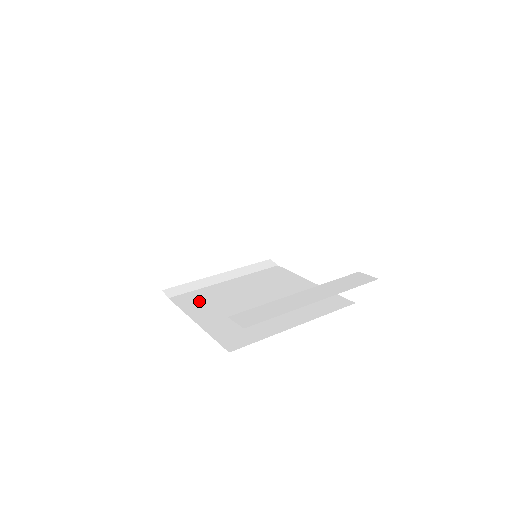
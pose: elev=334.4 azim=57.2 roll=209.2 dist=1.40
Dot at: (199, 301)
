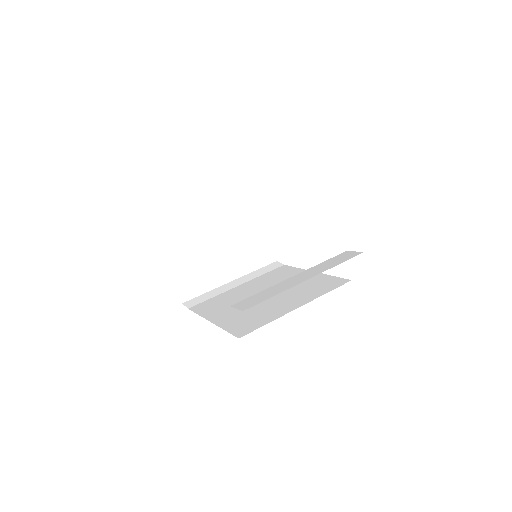
Dot at: (214, 306)
